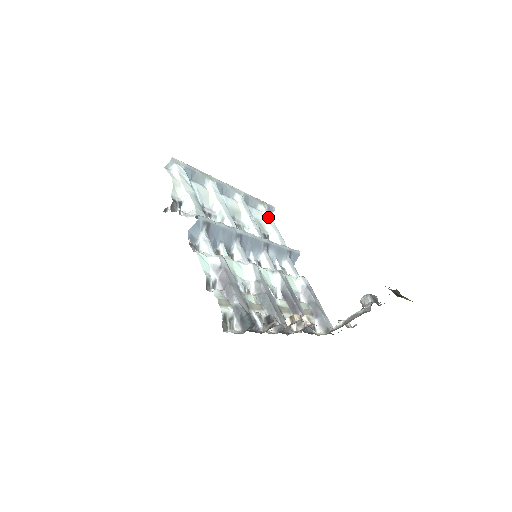
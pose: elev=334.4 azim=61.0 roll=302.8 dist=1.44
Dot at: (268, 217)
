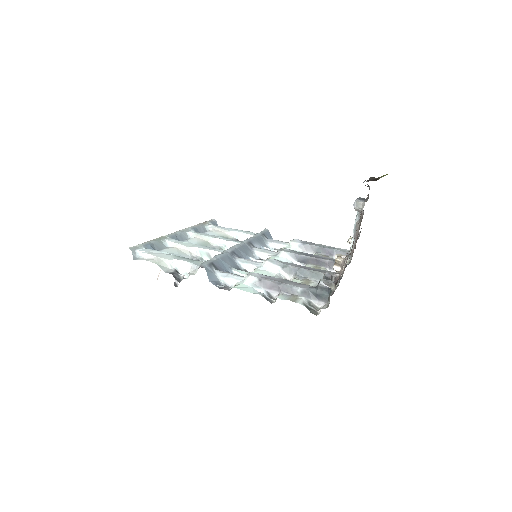
Dot at: (221, 228)
